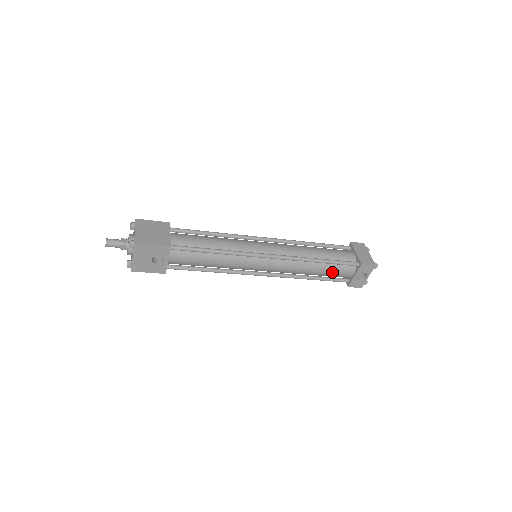
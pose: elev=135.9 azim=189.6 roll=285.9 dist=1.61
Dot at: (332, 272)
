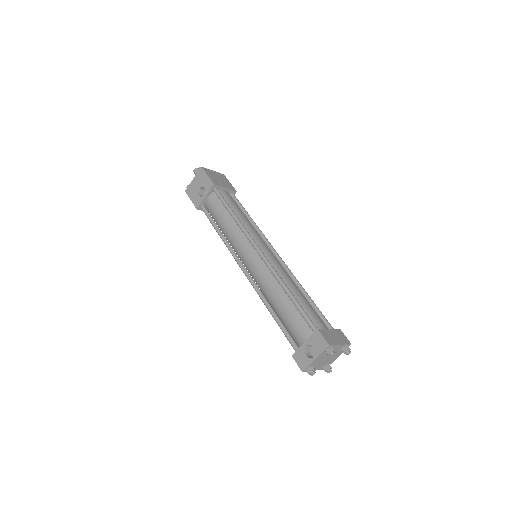
Dot at: (290, 319)
